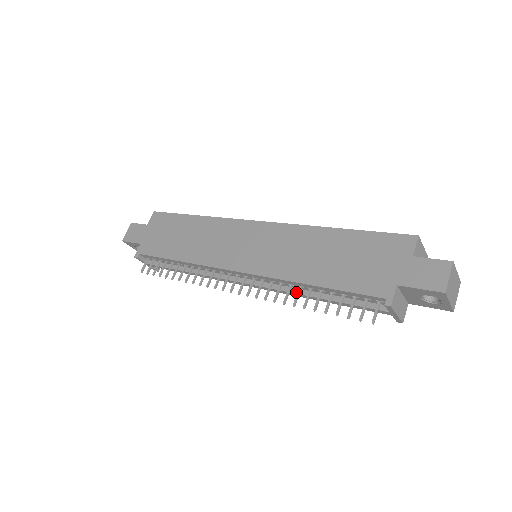
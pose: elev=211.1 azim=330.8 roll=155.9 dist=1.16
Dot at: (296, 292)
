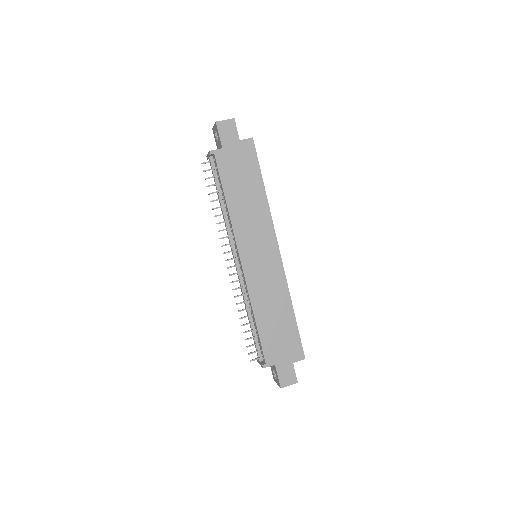
Dot at: (246, 303)
